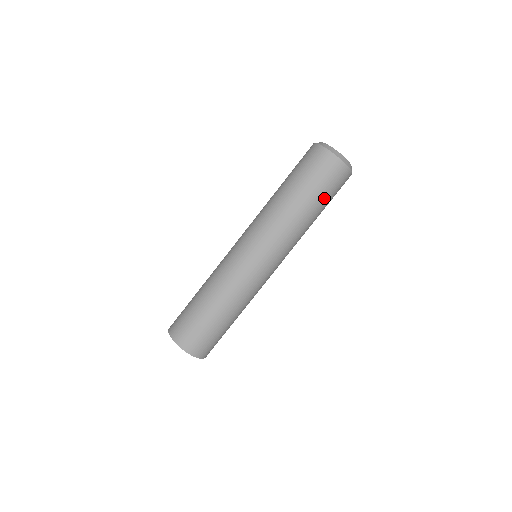
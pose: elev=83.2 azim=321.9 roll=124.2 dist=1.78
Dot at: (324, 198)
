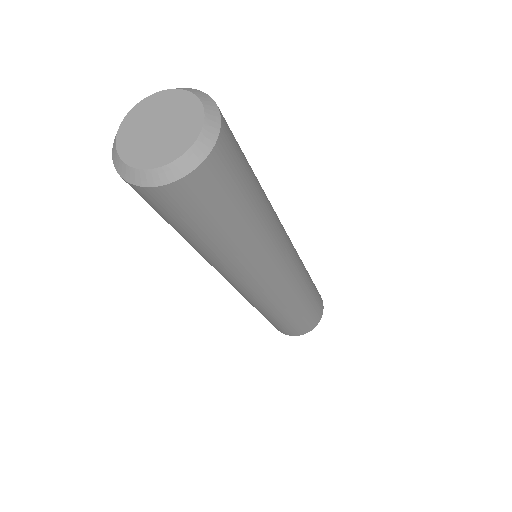
Dot at: (222, 220)
